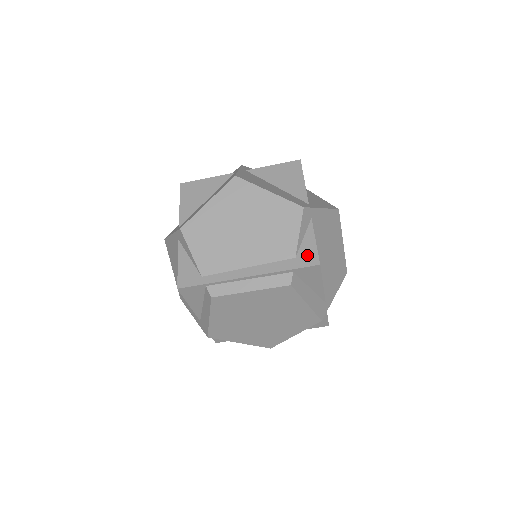
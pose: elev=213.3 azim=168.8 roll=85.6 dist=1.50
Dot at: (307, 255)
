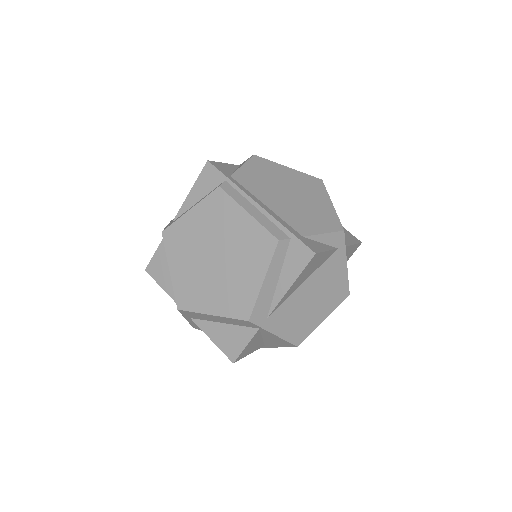
Dot at: (313, 244)
